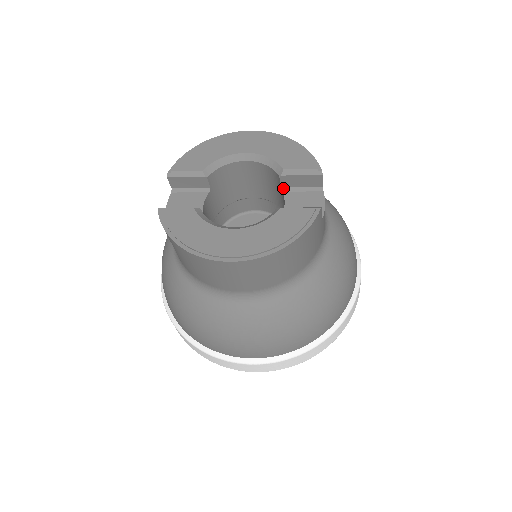
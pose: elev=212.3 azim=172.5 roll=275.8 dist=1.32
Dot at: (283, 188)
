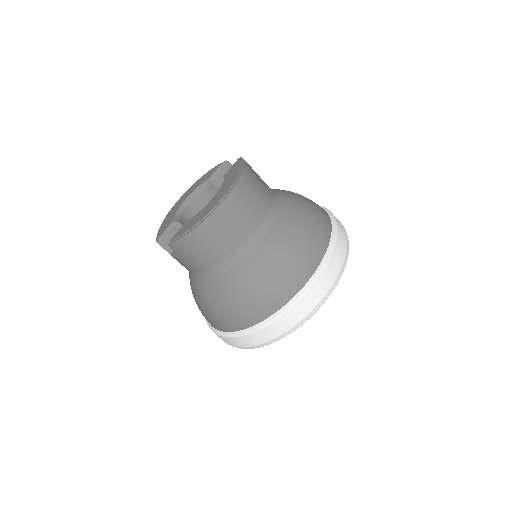
Dot at: occluded
